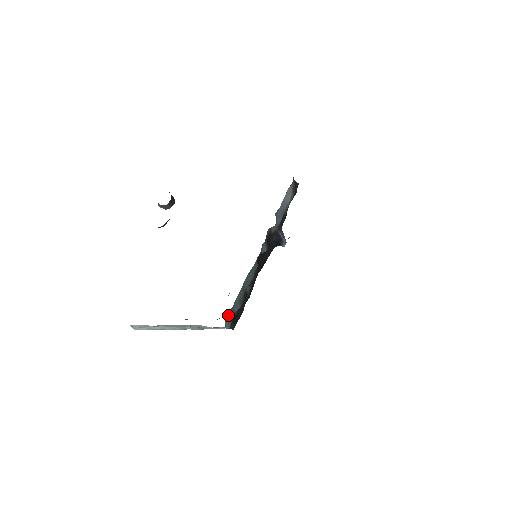
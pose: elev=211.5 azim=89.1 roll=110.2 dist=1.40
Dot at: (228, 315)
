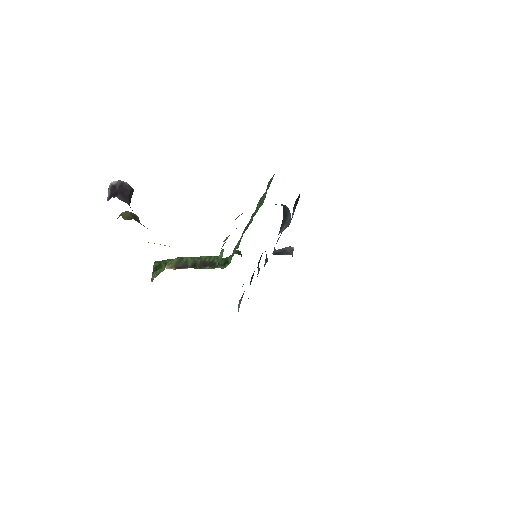
Dot at: (239, 301)
